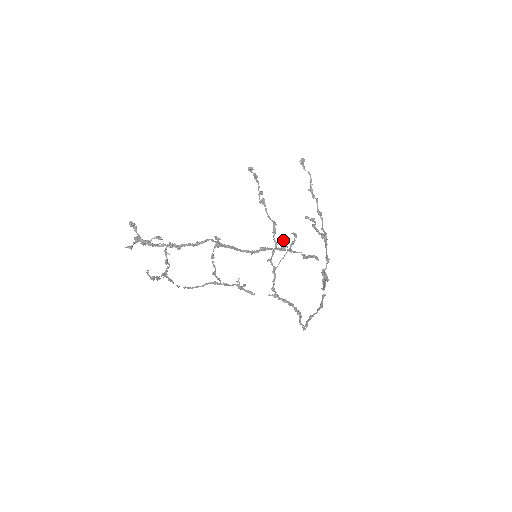
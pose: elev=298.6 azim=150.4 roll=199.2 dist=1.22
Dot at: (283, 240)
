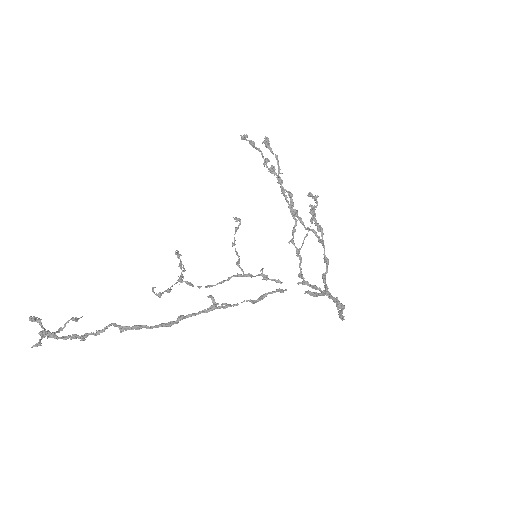
Dot at: (209, 297)
